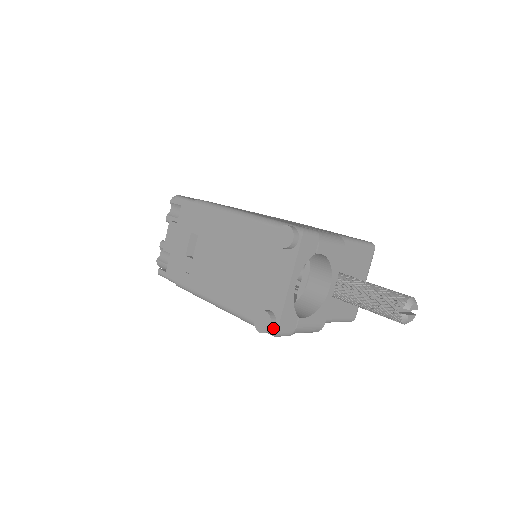
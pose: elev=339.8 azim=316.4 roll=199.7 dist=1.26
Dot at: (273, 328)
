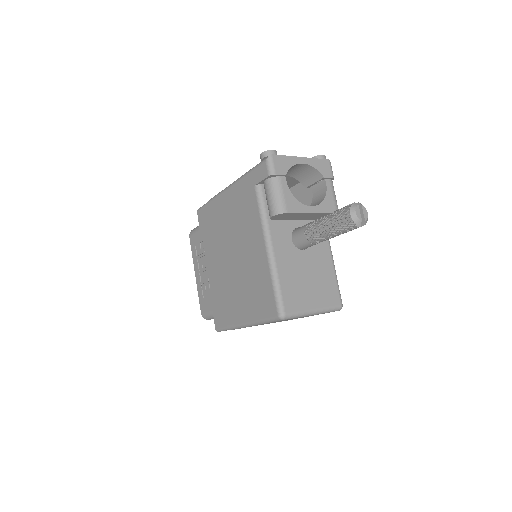
Dot at: (272, 154)
